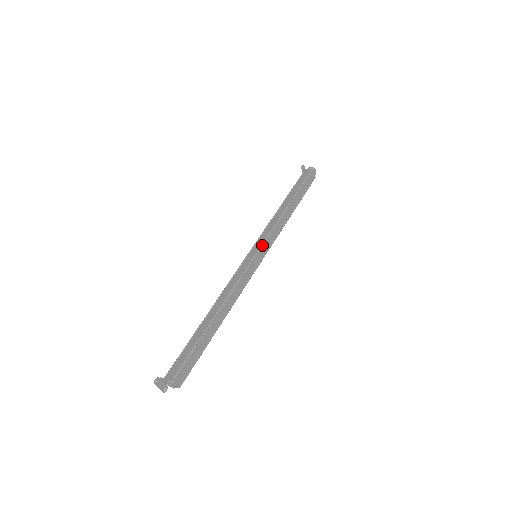
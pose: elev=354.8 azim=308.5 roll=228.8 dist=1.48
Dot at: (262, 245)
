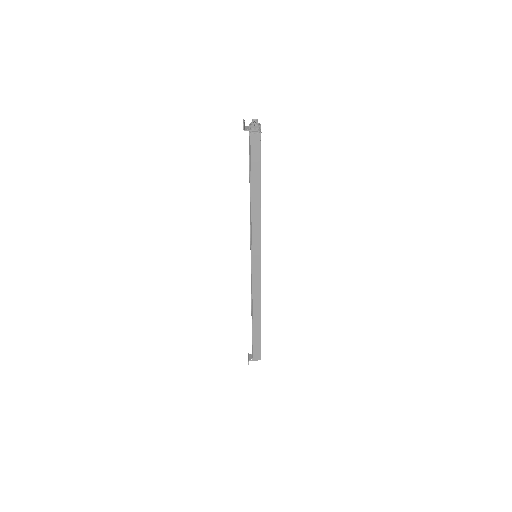
Dot at: occluded
